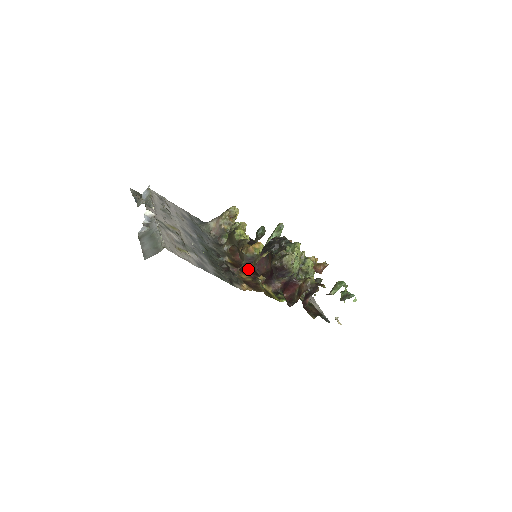
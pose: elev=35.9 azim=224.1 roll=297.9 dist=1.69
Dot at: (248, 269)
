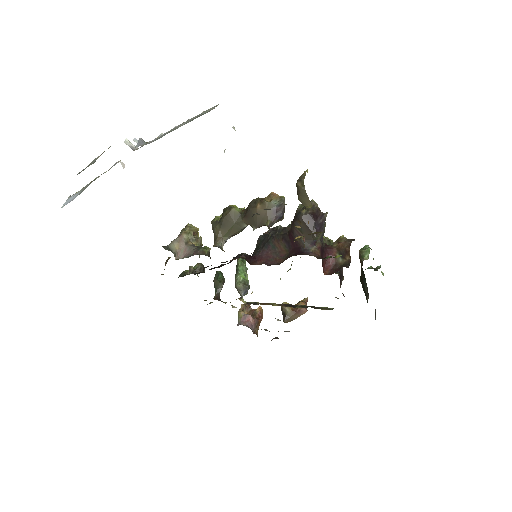
Dot at: occluded
